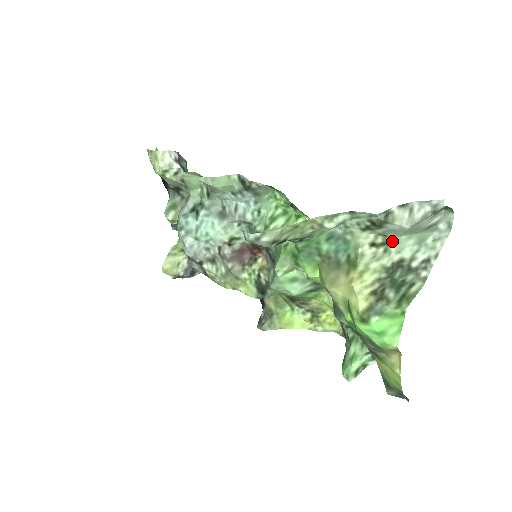
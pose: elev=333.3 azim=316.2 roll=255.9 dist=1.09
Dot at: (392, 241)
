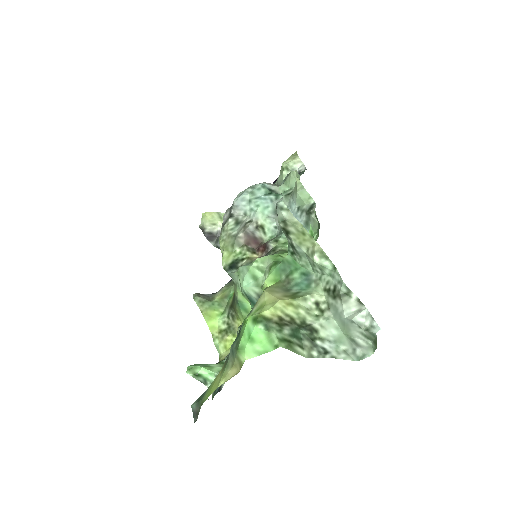
Dot at: (328, 316)
